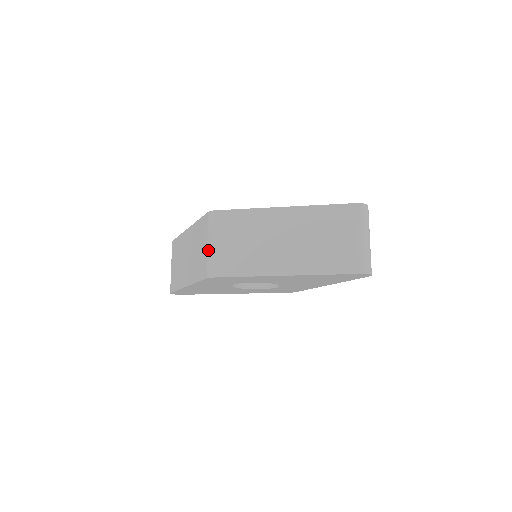
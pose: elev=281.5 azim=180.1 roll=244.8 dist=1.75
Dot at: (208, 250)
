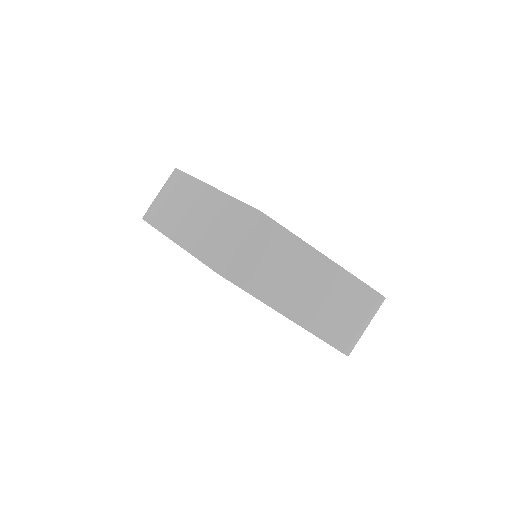
Dot at: (234, 247)
